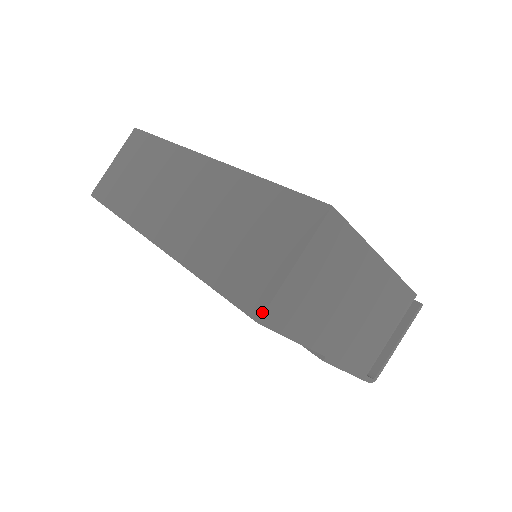
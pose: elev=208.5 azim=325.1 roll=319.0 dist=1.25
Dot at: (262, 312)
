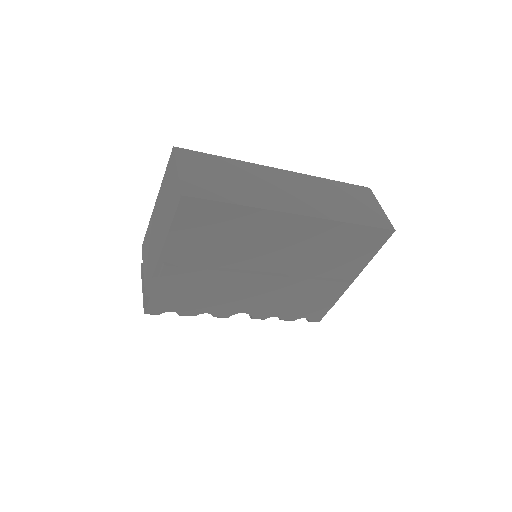
Dot at: (392, 226)
